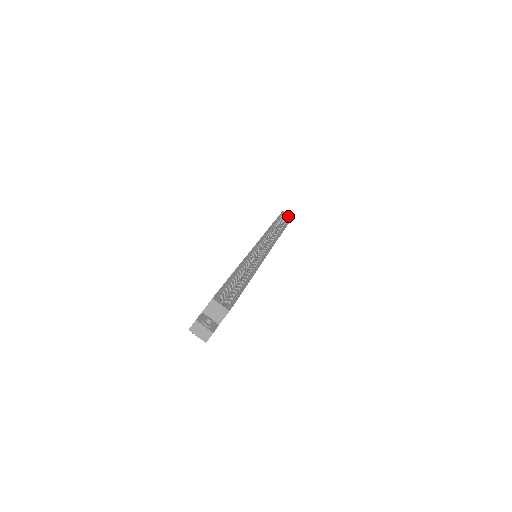
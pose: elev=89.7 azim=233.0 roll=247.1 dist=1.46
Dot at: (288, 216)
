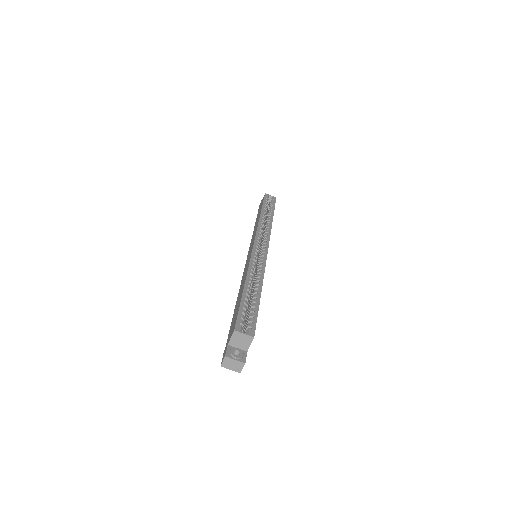
Dot at: (272, 197)
